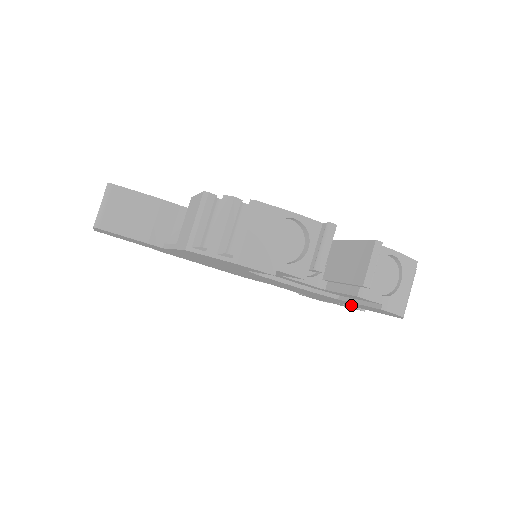
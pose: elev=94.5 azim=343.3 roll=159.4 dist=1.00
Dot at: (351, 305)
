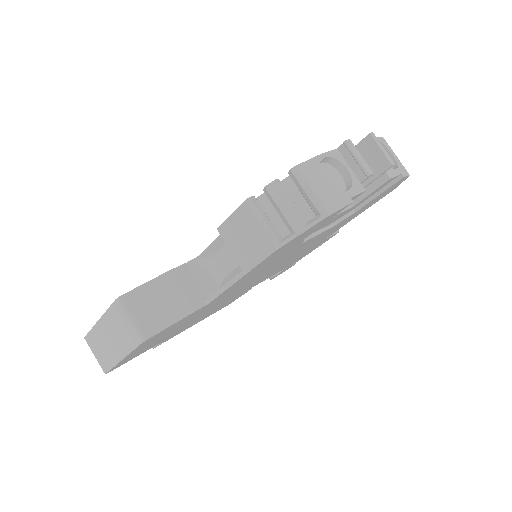
Dot at: (348, 221)
